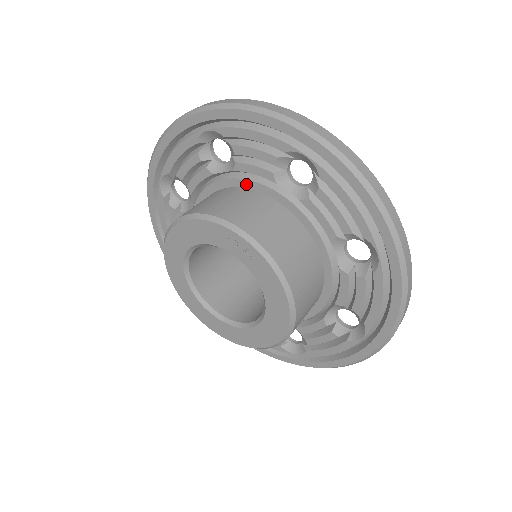
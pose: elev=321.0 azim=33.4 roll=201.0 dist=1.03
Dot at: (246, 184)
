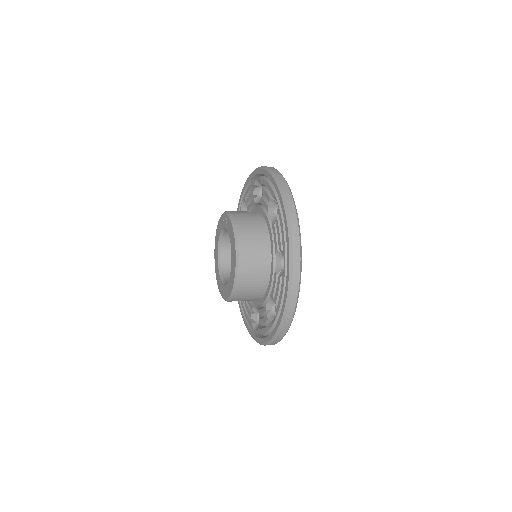
Dot at: occluded
